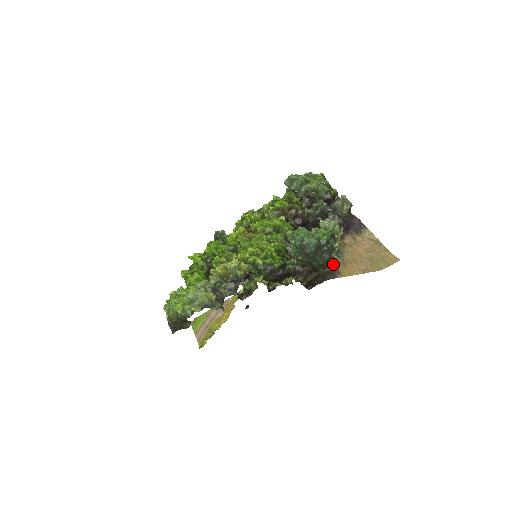
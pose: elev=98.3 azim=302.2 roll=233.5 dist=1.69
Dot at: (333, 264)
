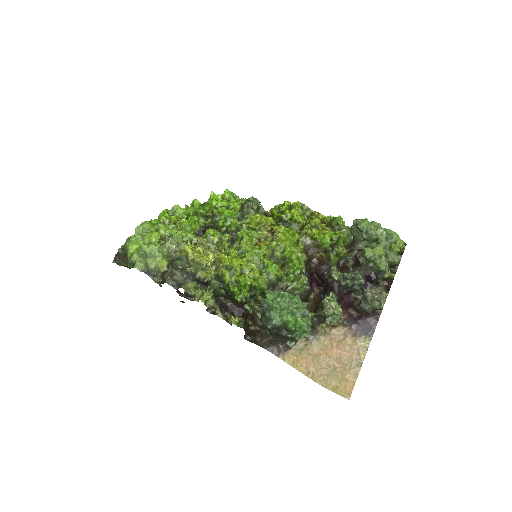
Dot at: occluded
